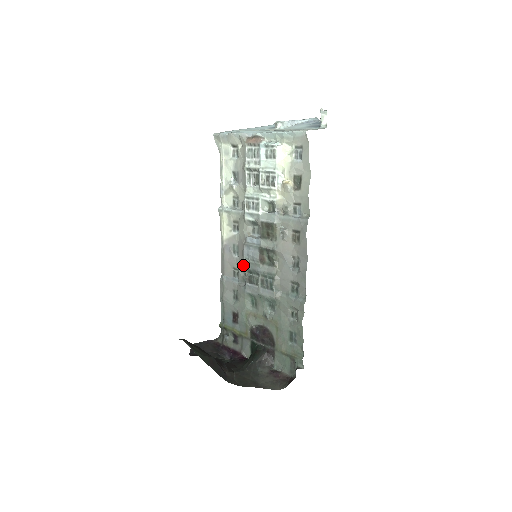
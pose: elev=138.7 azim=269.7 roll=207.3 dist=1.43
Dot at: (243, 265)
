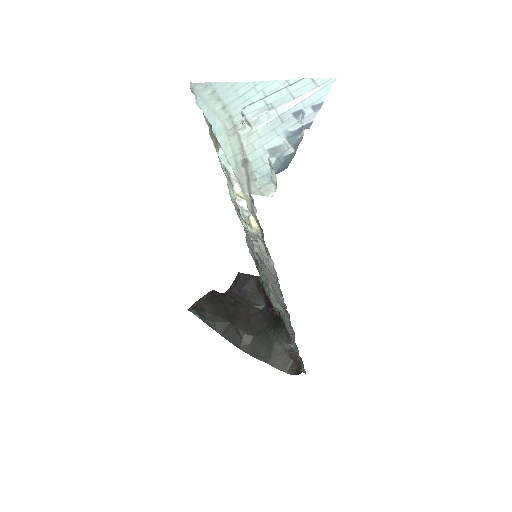
Dot at: occluded
